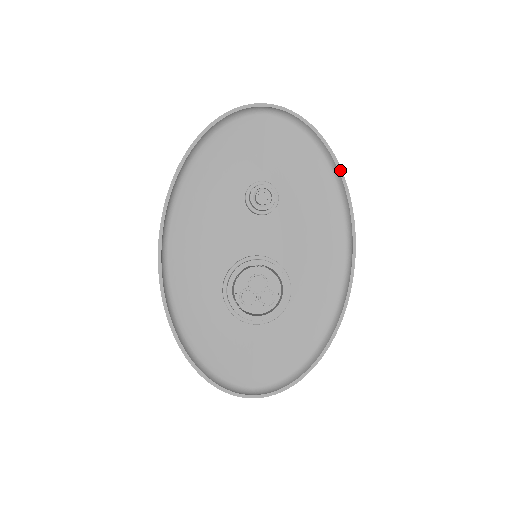
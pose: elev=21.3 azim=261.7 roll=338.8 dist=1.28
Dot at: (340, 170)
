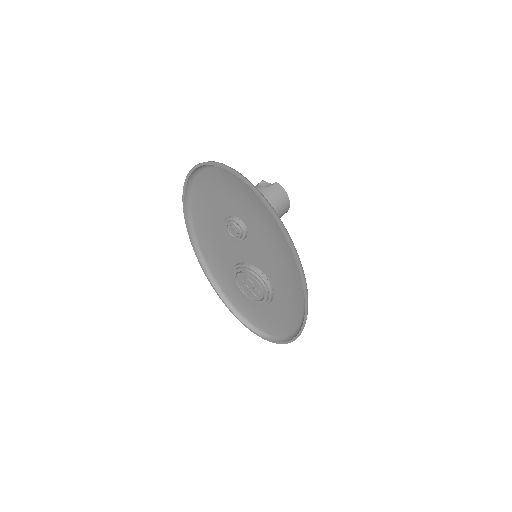
Dot at: (276, 220)
